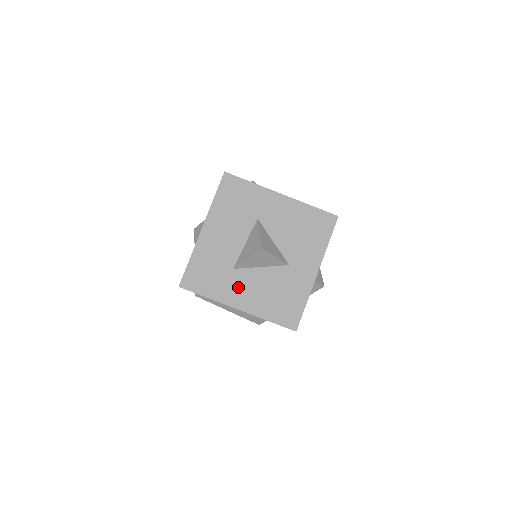
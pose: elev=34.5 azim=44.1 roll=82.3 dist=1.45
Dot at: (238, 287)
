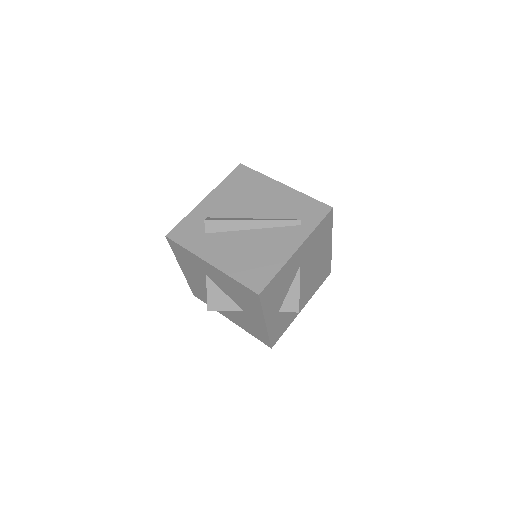
Dot at: occluded
